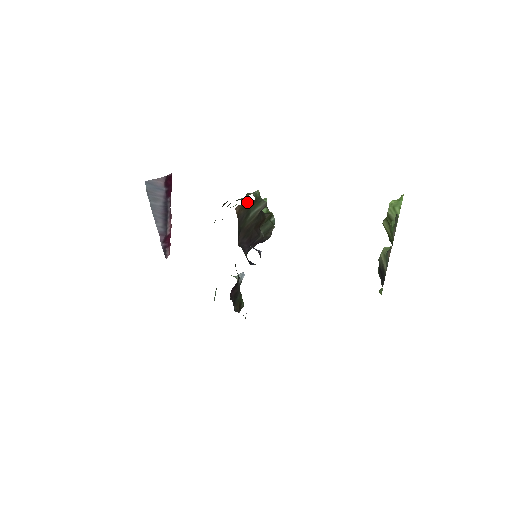
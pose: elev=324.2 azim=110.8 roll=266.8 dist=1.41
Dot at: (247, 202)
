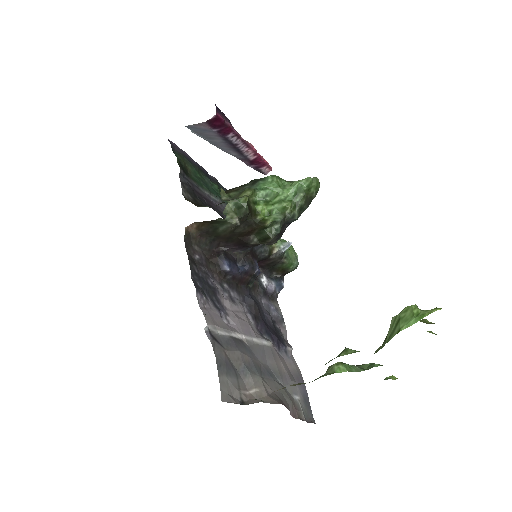
Dot at: occluded
